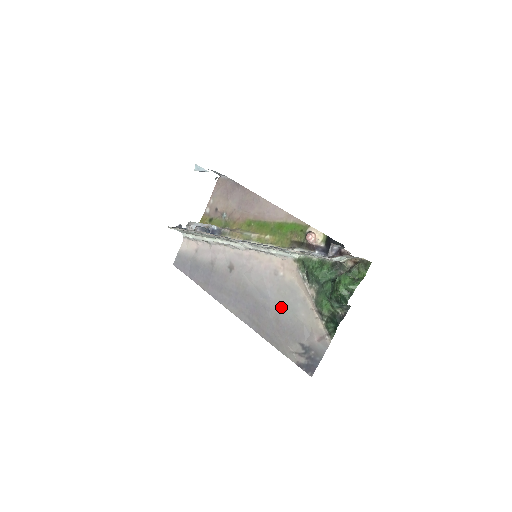
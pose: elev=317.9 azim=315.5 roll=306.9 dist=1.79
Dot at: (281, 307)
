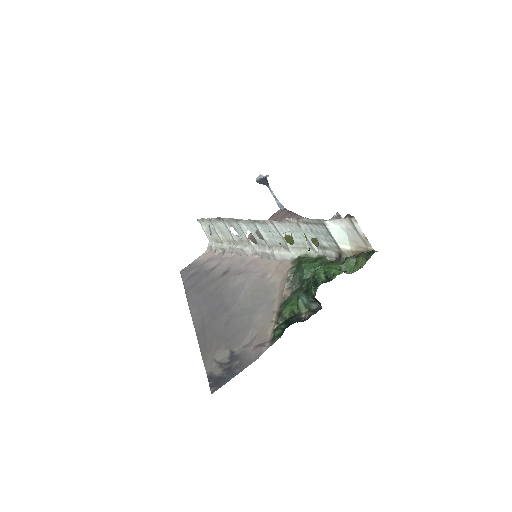
Dot at: (242, 309)
